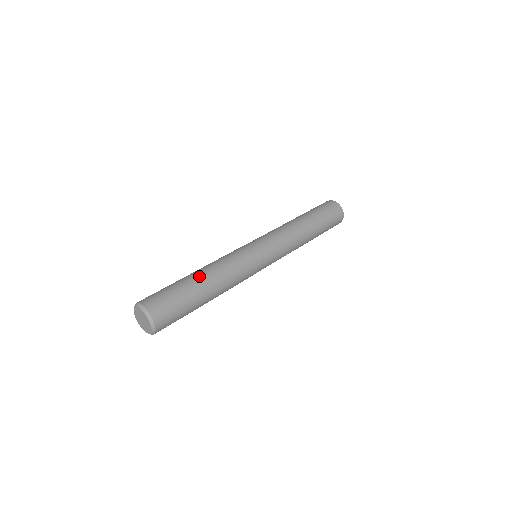
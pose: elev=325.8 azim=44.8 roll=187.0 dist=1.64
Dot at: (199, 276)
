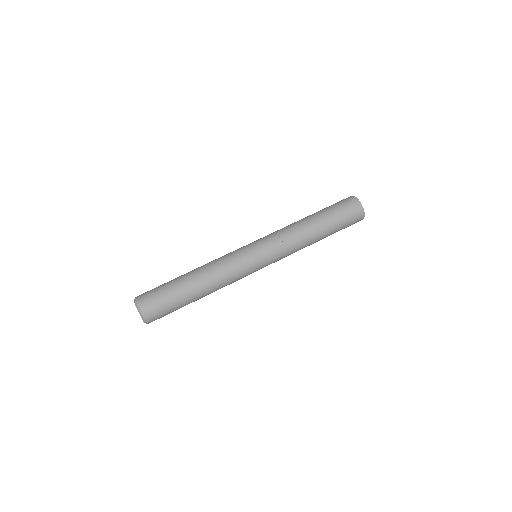
Dot at: (195, 287)
